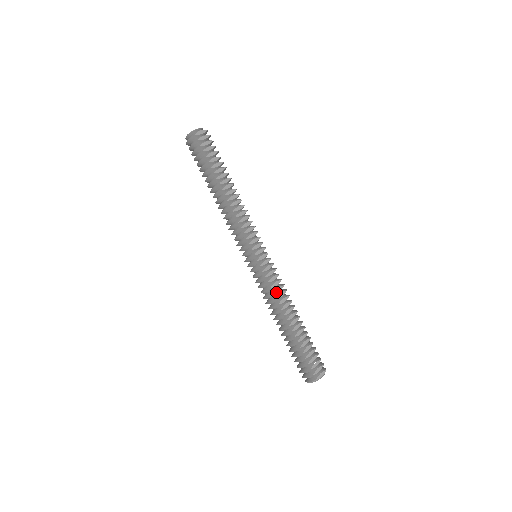
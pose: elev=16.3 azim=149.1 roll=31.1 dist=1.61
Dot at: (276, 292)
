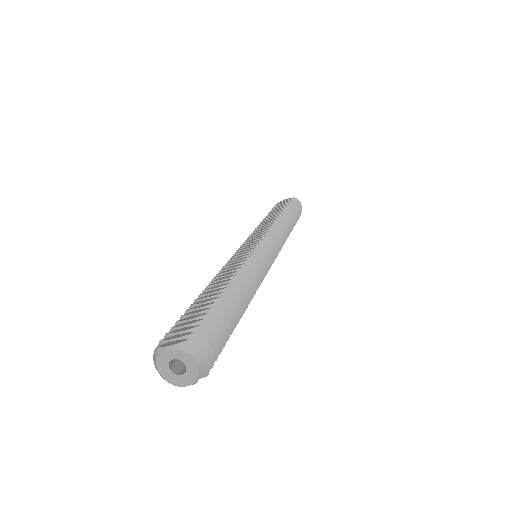
Dot at: (229, 266)
